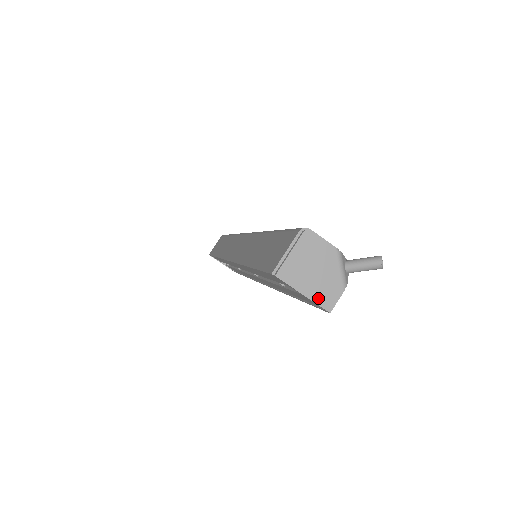
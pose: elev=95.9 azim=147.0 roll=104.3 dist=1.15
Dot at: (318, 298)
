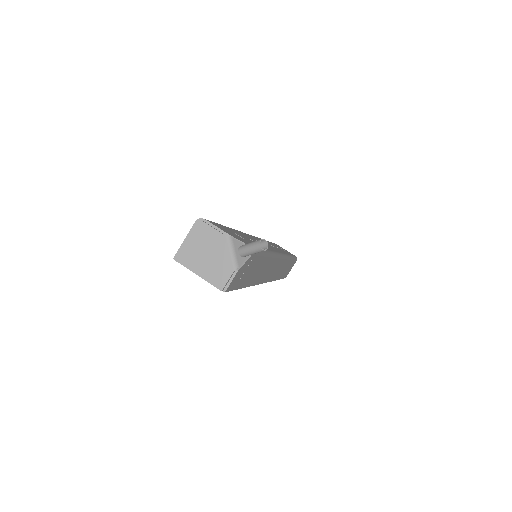
Dot at: (211, 278)
